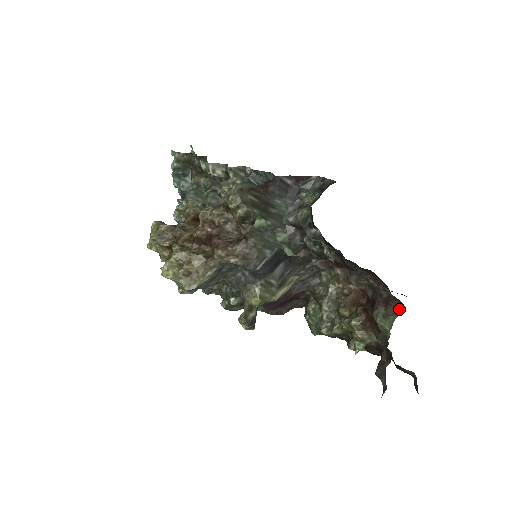
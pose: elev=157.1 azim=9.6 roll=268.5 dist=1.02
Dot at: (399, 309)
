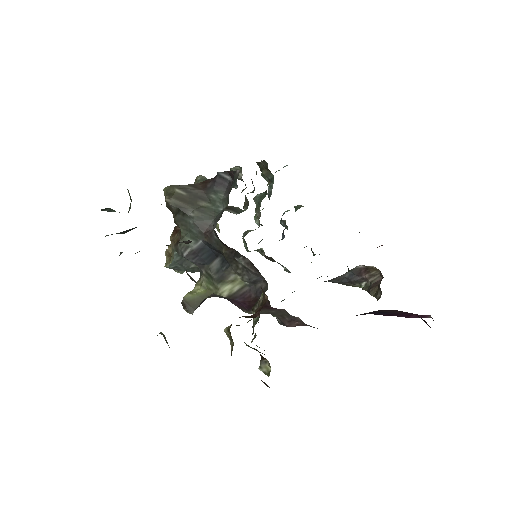
Dot at: occluded
